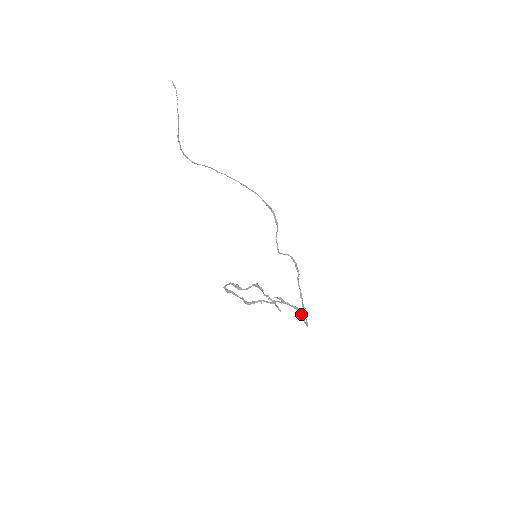
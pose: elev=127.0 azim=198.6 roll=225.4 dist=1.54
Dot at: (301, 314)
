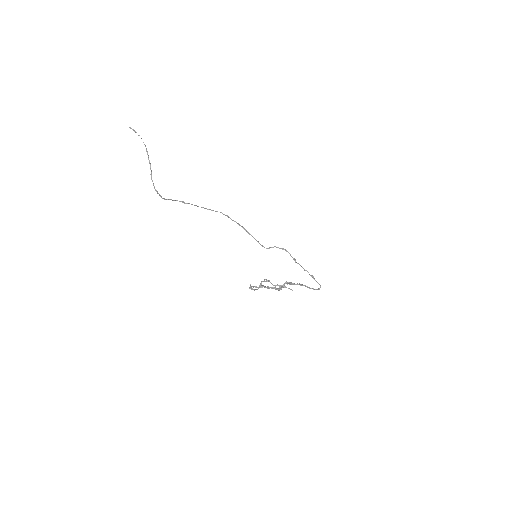
Dot at: (306, 286)
